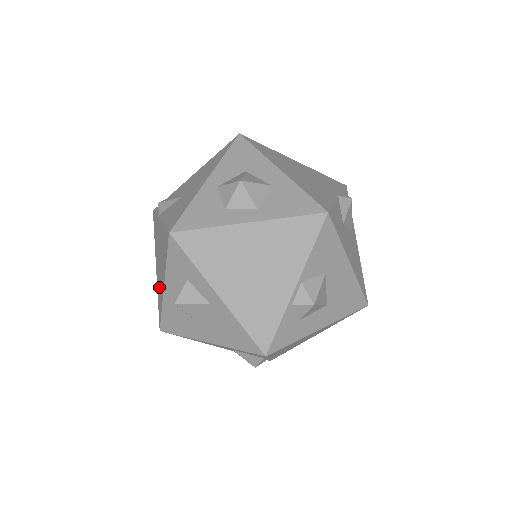
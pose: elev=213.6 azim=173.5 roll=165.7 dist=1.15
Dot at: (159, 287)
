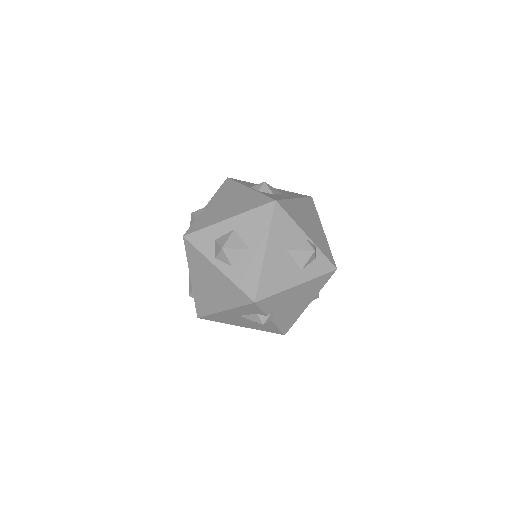
Dot at: (227, 294)
